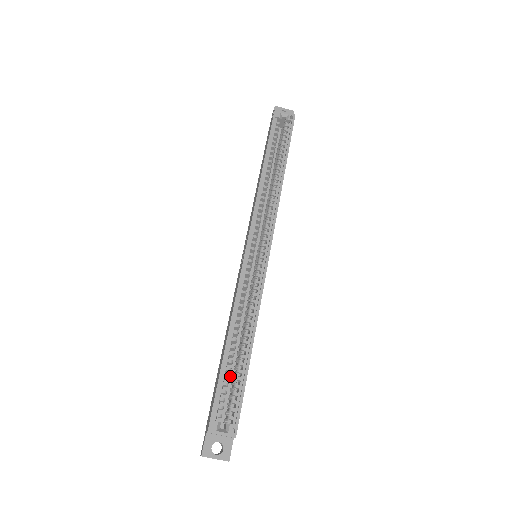
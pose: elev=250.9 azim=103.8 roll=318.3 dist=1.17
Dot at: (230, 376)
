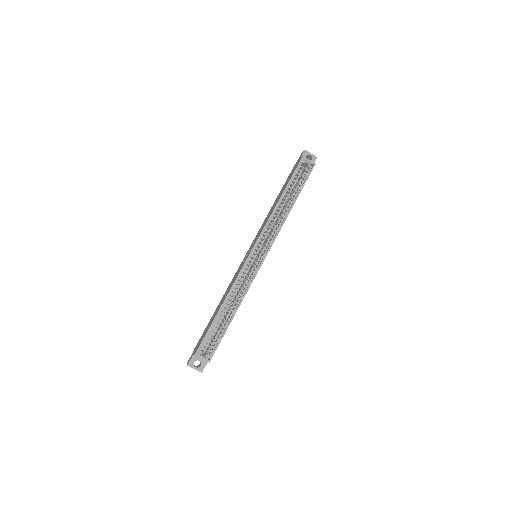
Dot at: (217, 326)
